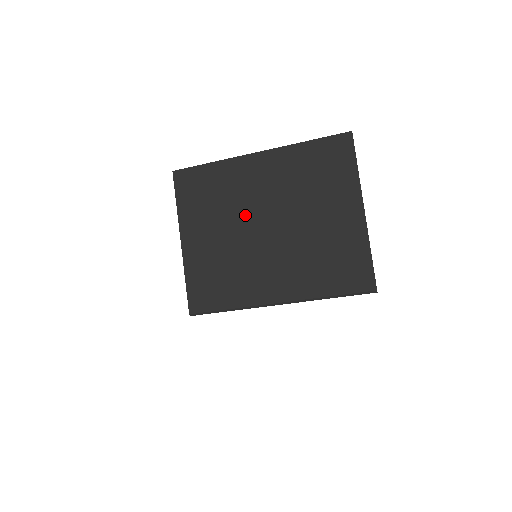
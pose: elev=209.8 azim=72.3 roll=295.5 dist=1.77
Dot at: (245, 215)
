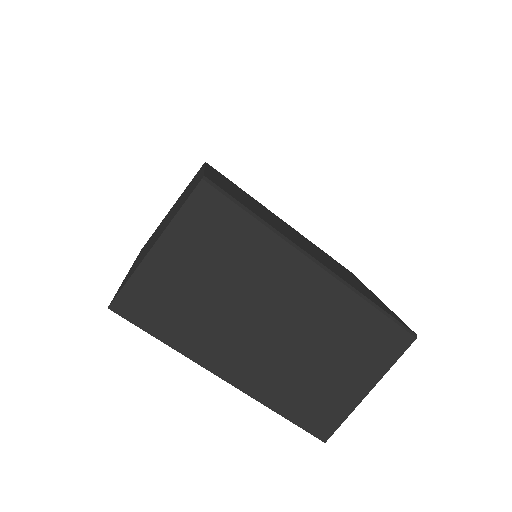
Dot at: occluded
